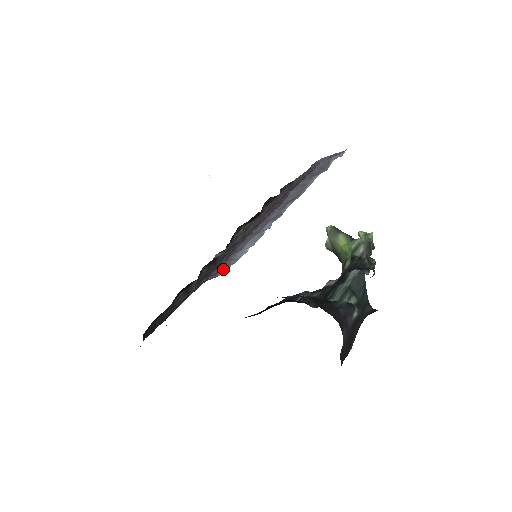
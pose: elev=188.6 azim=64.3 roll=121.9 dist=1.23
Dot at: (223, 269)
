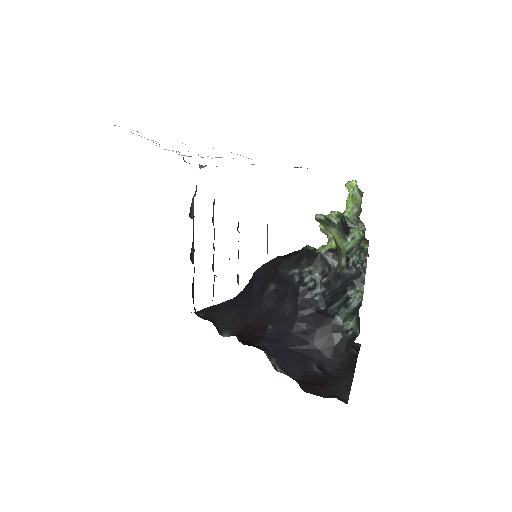
Dot at: occluded
